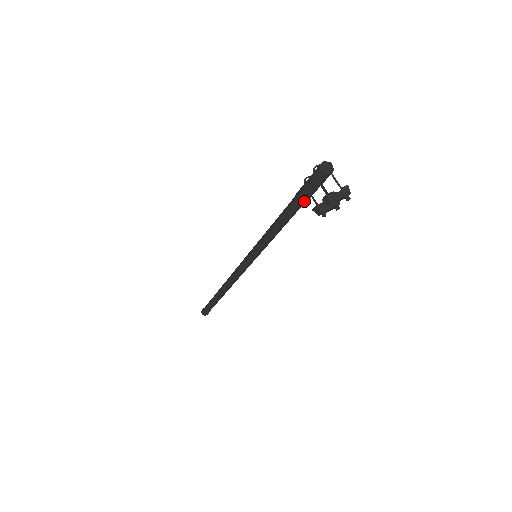
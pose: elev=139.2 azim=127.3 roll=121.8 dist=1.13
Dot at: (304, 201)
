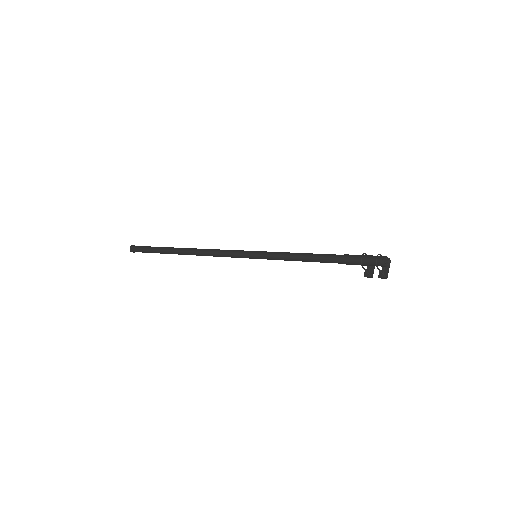
Dot at: (349, 263)
